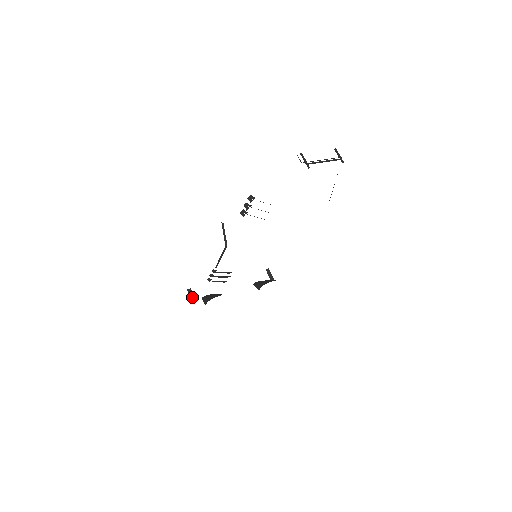
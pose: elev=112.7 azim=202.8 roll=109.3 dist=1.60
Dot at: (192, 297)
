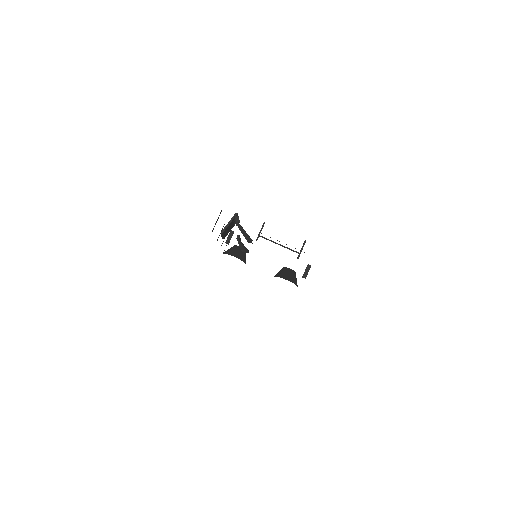
Dot at: (229, 238)
